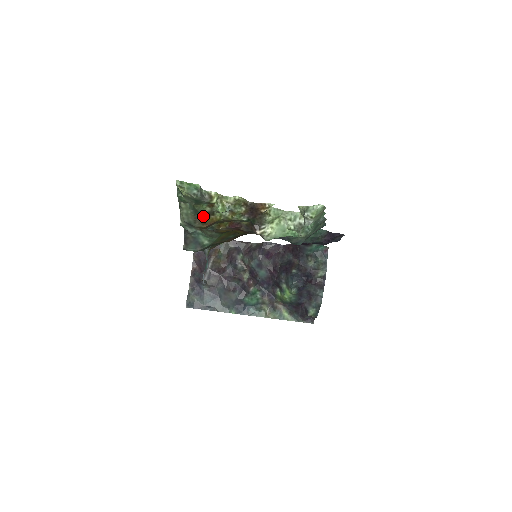
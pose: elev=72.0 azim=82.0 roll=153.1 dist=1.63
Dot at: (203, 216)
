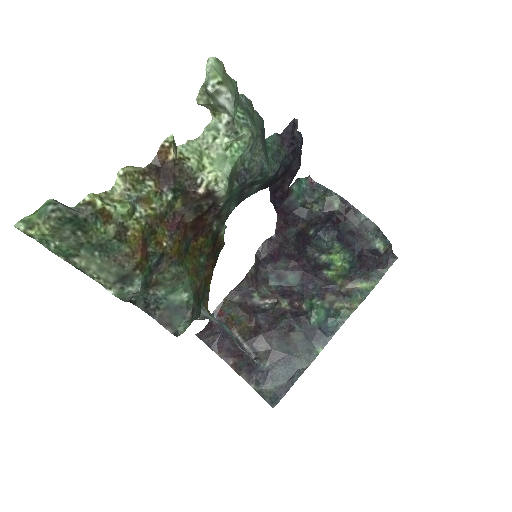
Dot at: (118, 245)
